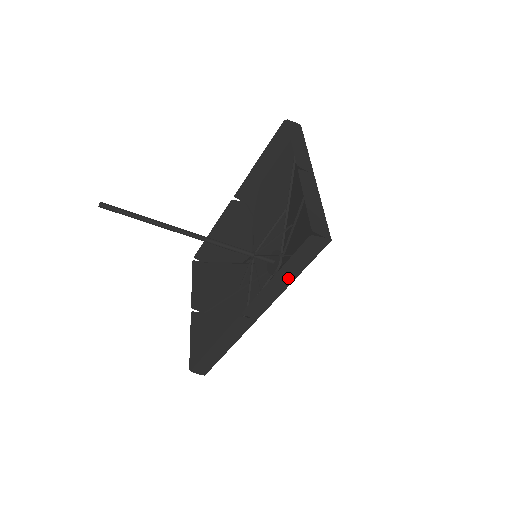
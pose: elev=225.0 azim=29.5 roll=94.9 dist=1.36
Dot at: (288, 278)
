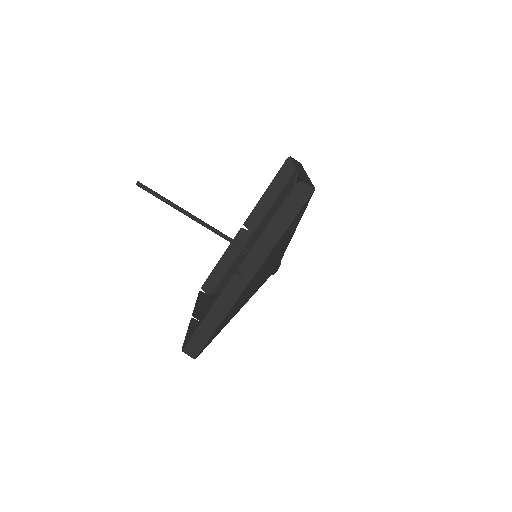
Dot at: (280, 229)
